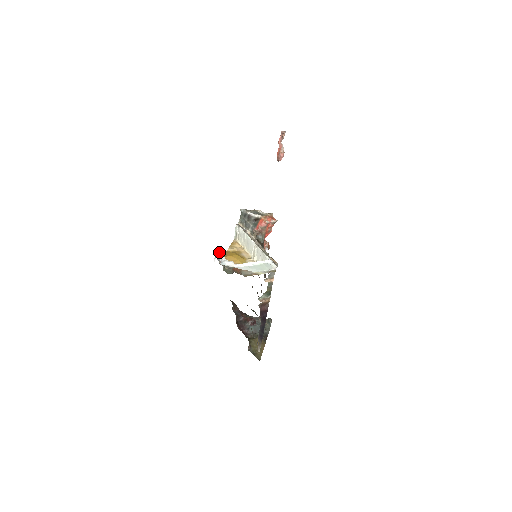
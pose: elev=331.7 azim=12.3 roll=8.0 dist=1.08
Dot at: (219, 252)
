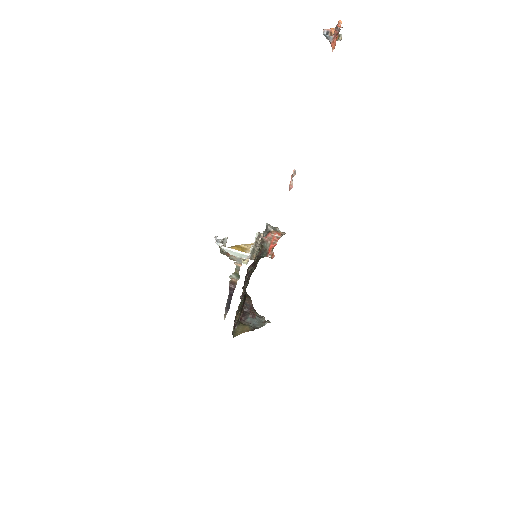
Dot at: (223, 238)
